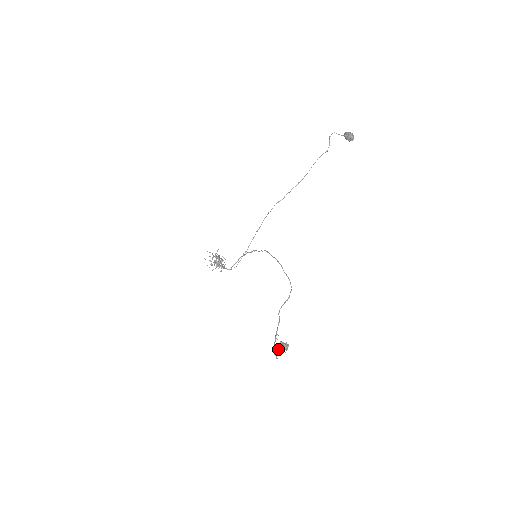
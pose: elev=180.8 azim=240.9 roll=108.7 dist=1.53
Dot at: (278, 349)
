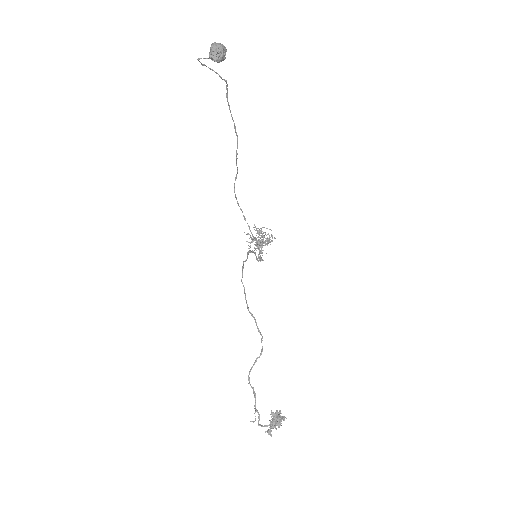
Dot at: (272, 420)
